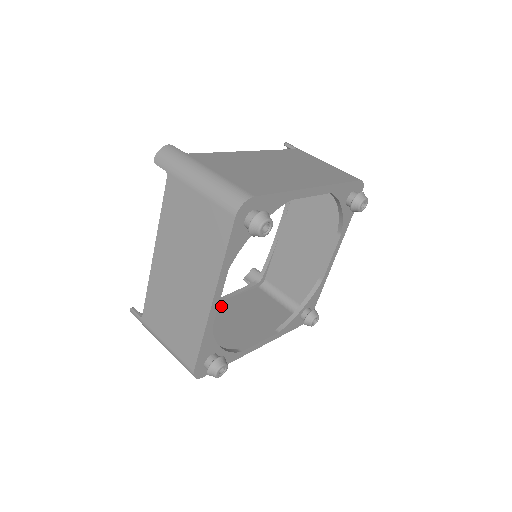
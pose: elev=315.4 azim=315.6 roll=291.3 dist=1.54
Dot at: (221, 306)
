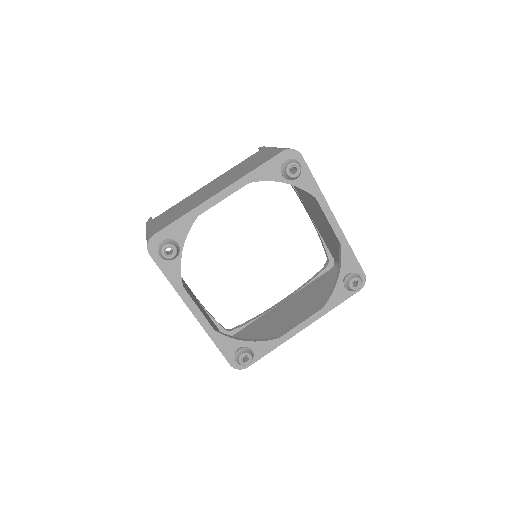
Dot at: (192, 294)
